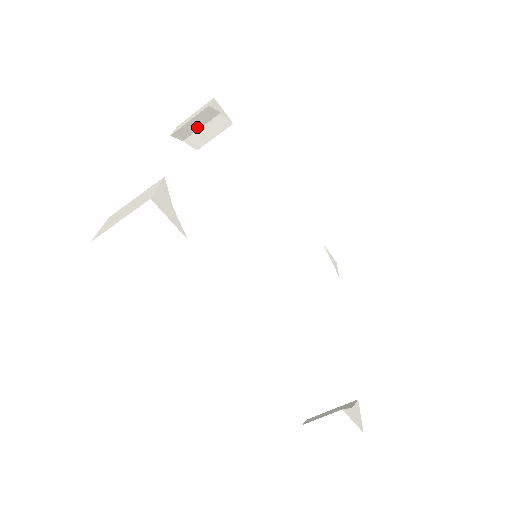
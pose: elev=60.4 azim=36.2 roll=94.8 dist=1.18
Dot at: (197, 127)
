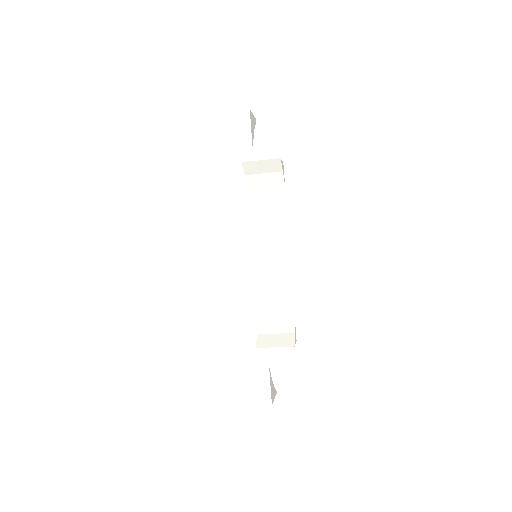
Dot at: (261, 171)
